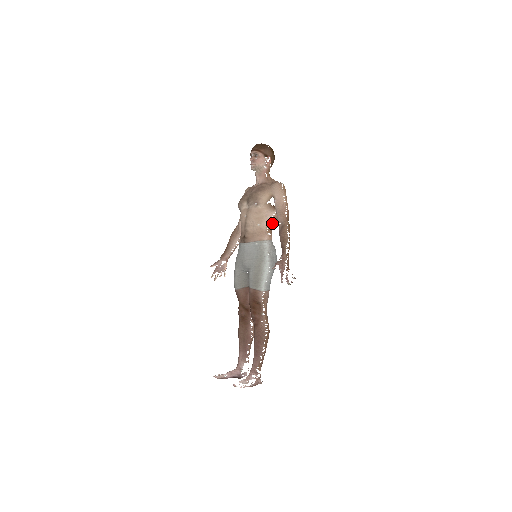
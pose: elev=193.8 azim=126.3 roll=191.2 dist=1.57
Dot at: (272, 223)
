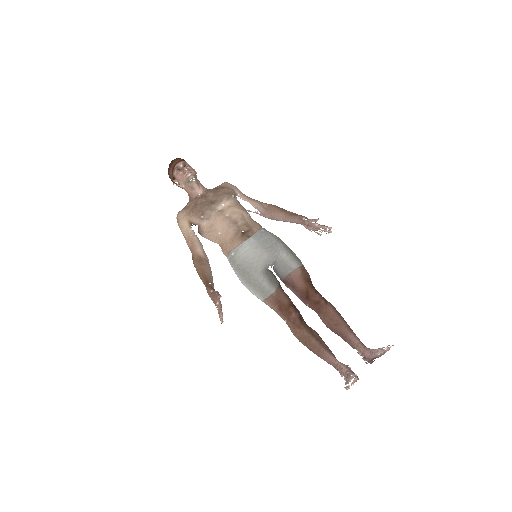
Dot at: occluded
